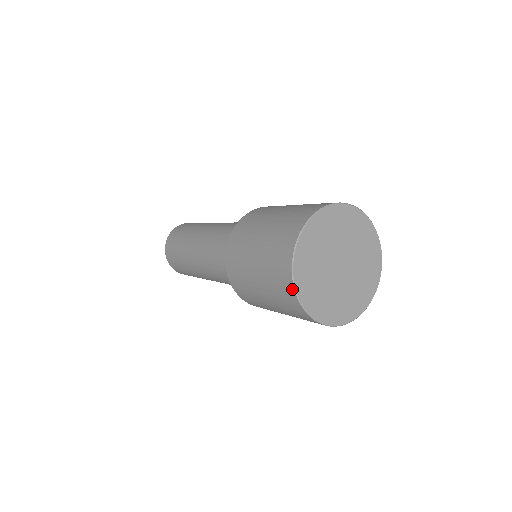
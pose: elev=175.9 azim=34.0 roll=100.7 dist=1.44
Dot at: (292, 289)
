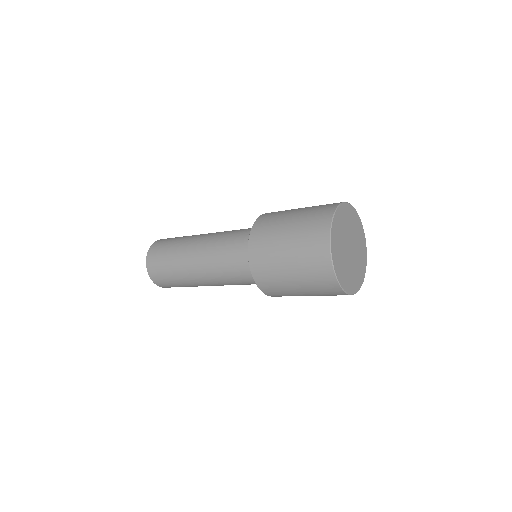
Dot at: (328, 250)
